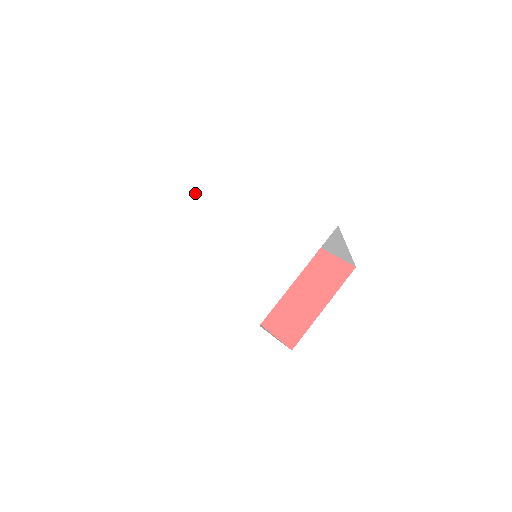
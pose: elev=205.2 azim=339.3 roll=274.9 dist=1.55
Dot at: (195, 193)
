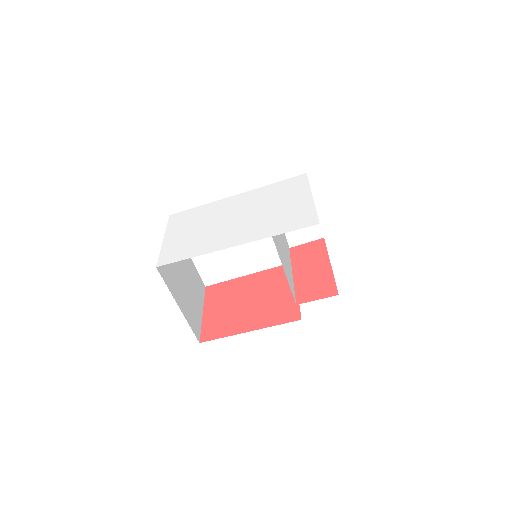
Dot at: (181, 228)
